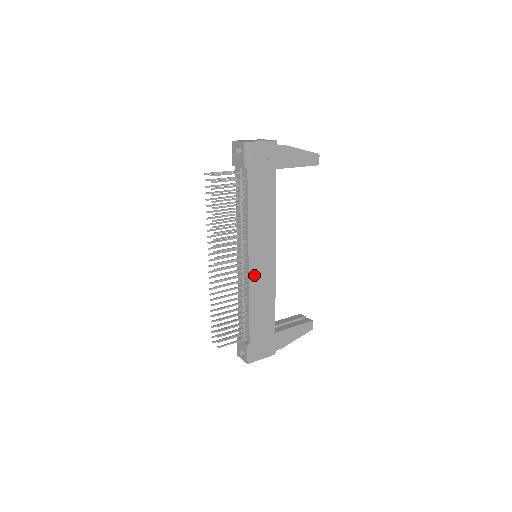
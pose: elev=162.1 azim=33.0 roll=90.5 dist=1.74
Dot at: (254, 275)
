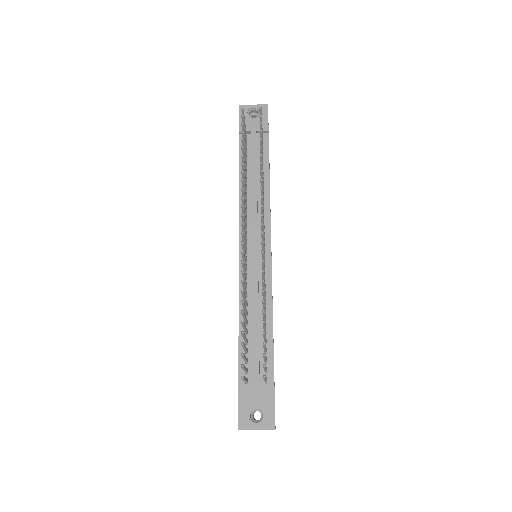
Dot at: occluded
